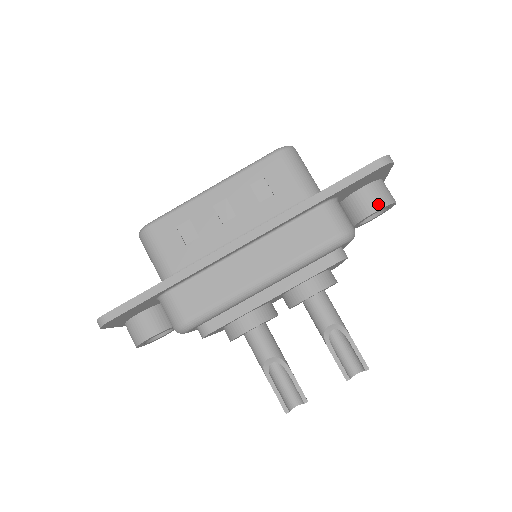
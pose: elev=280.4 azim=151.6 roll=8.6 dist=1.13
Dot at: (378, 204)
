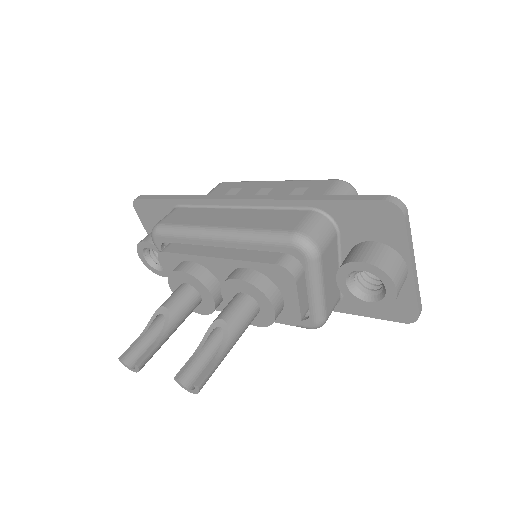
Dot at: (367, 258)
